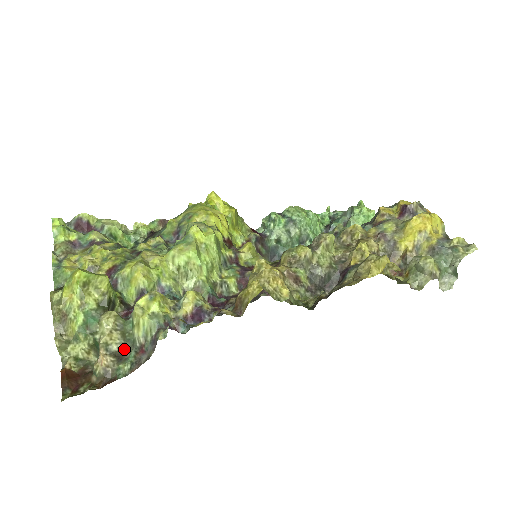
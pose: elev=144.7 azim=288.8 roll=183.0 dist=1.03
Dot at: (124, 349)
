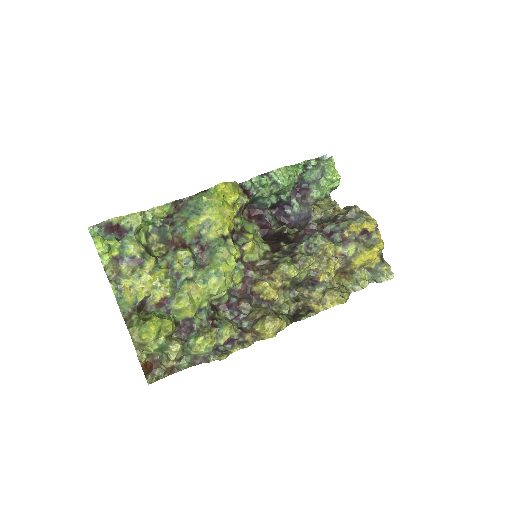
Dot at: (183, 355)
